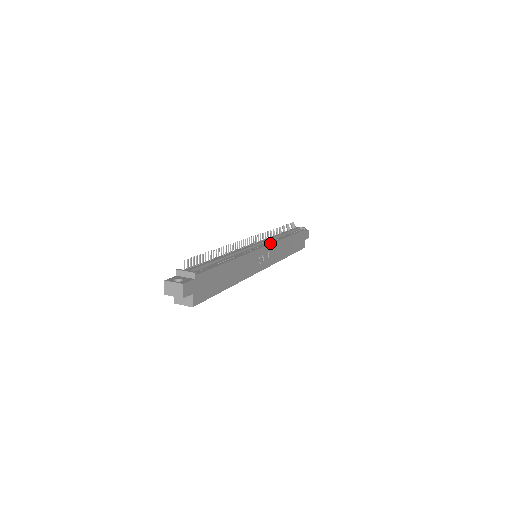
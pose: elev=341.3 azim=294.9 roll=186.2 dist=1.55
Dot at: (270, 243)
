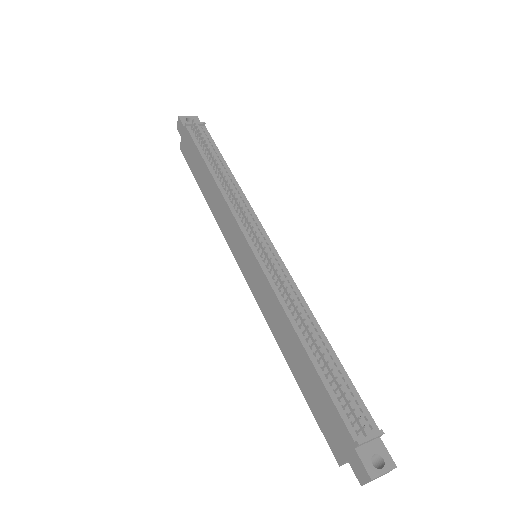
Dot at: (259, 223)
